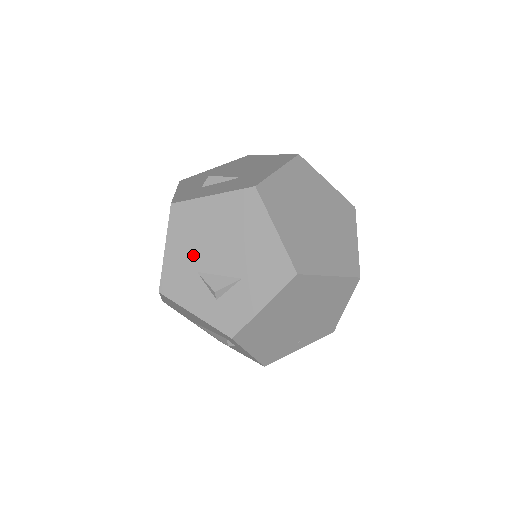
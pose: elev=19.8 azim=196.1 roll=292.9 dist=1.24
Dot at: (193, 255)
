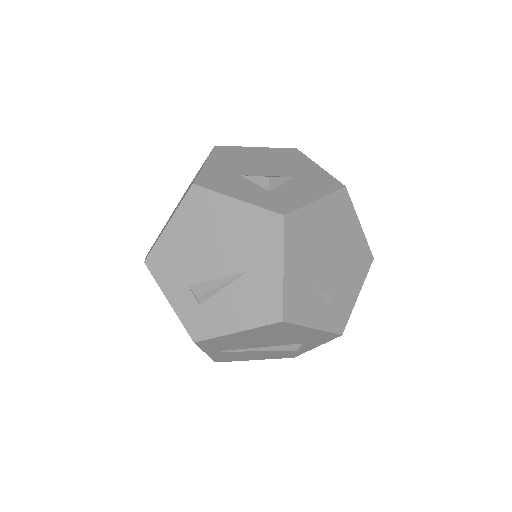
Dot at: (309, 267)
